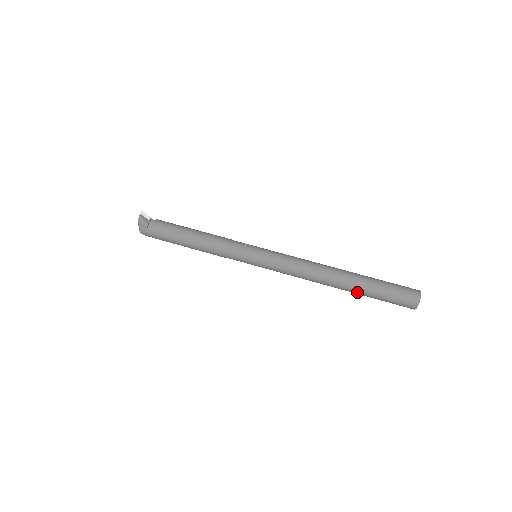
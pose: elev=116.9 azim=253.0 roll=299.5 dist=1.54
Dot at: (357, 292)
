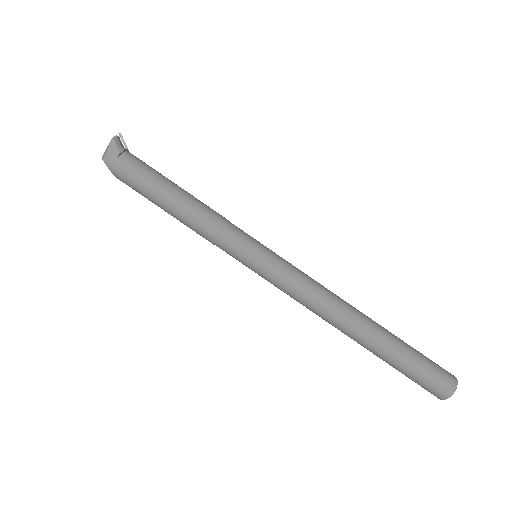
Dot at: (380, 349)
